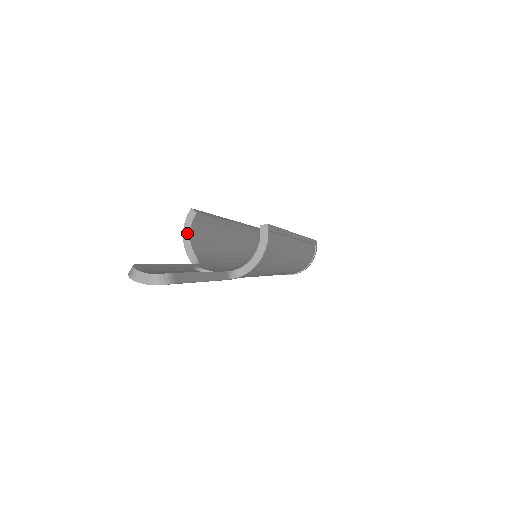
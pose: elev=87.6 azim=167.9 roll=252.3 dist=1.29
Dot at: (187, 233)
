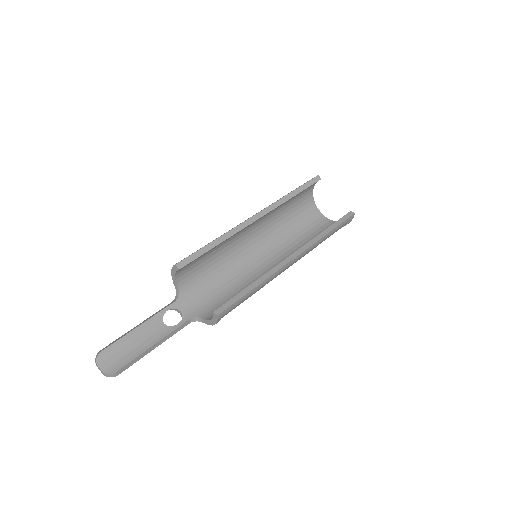
Dot at: (173, 274)
